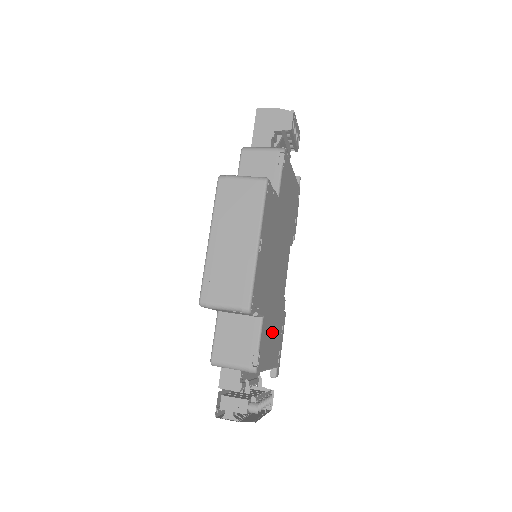
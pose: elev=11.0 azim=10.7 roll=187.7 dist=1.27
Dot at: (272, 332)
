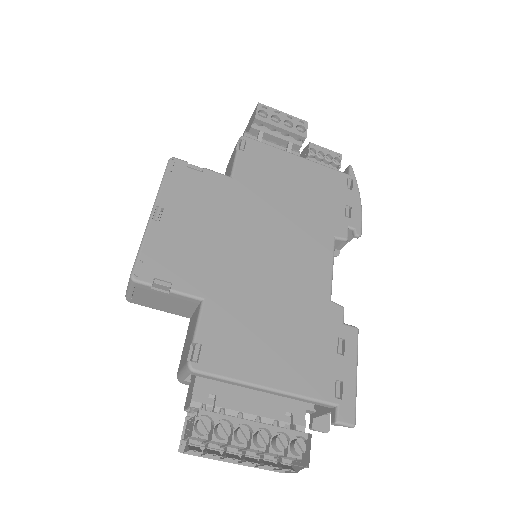
Dot at: (271, 335)
